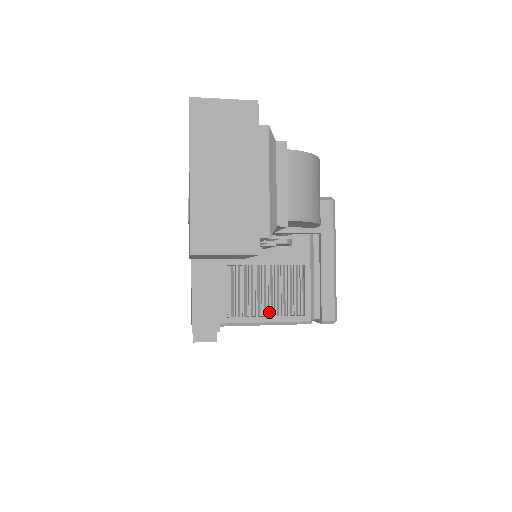
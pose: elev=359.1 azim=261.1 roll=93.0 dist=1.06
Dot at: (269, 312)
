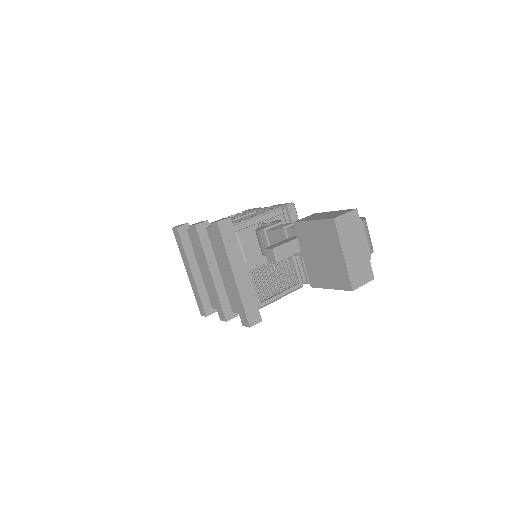
Dot at: (280, 290)
